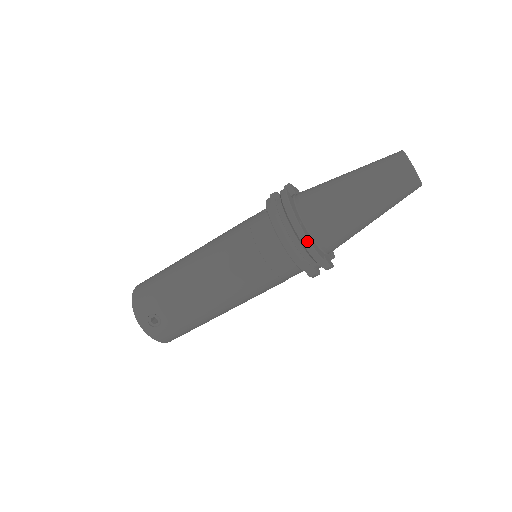
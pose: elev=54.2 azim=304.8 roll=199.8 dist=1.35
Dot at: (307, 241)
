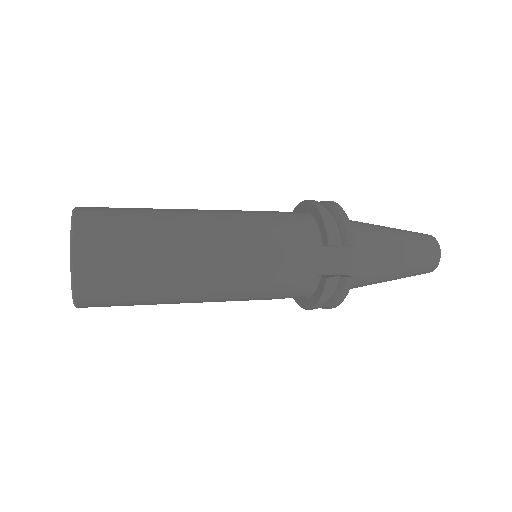
Dot at: occluded
